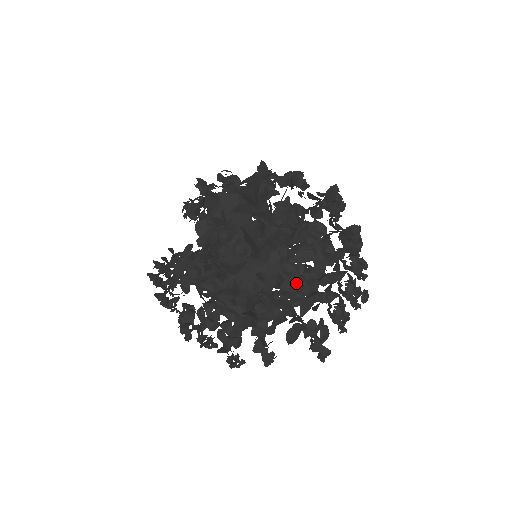
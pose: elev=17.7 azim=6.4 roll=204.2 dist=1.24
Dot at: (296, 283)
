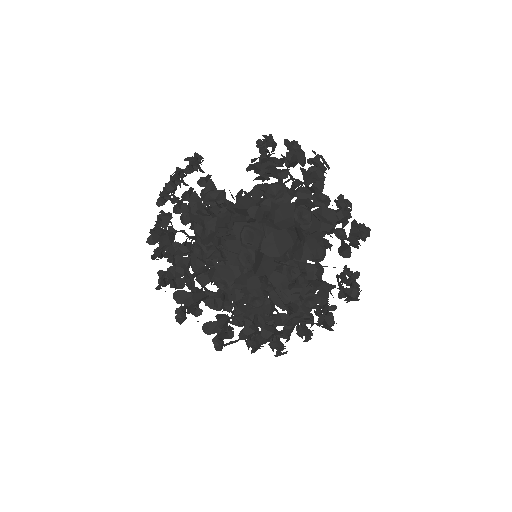
Dot at: (250, 315)
